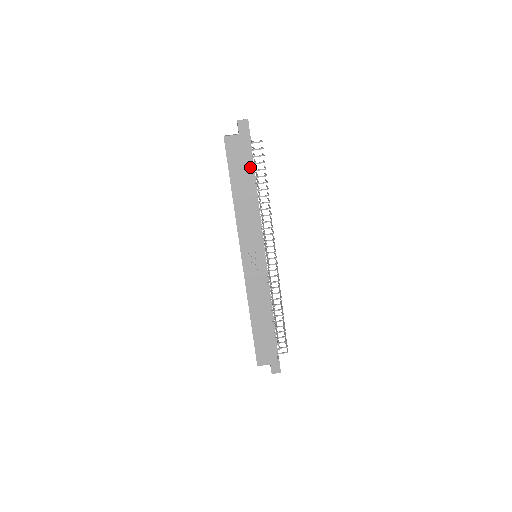
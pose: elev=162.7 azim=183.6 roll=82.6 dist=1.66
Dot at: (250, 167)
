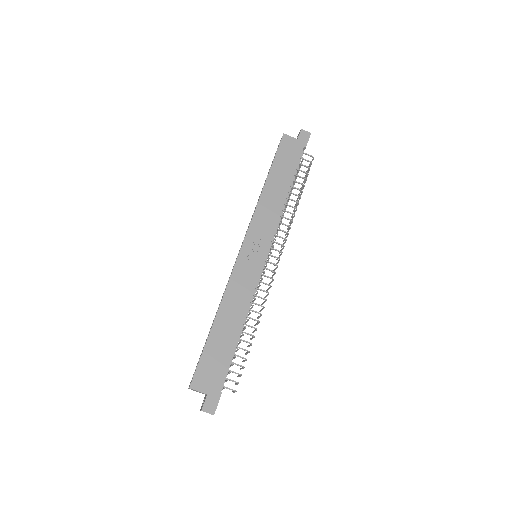
Dot at: (294, 168)
